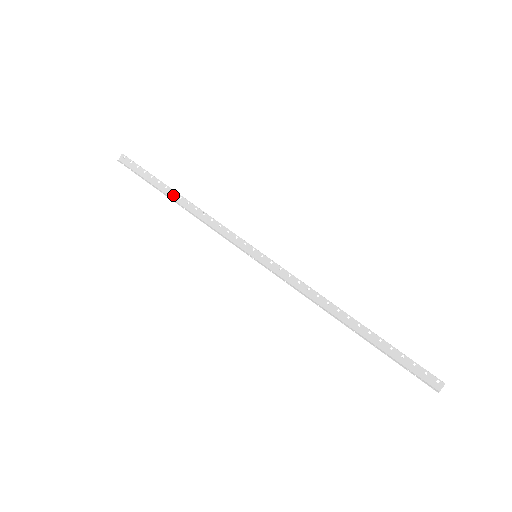
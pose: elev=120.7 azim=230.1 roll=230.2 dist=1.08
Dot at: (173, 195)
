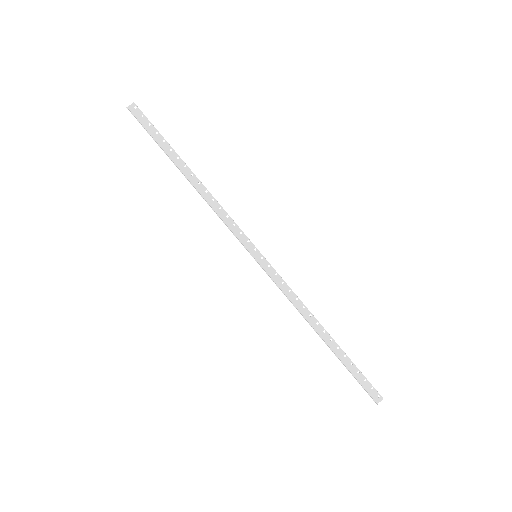
Dot at: (184, 169)
